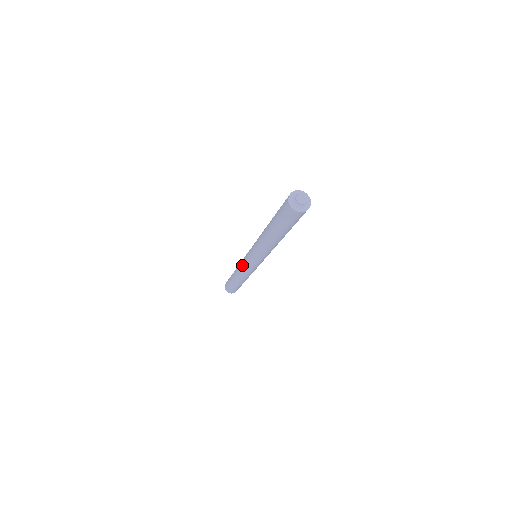
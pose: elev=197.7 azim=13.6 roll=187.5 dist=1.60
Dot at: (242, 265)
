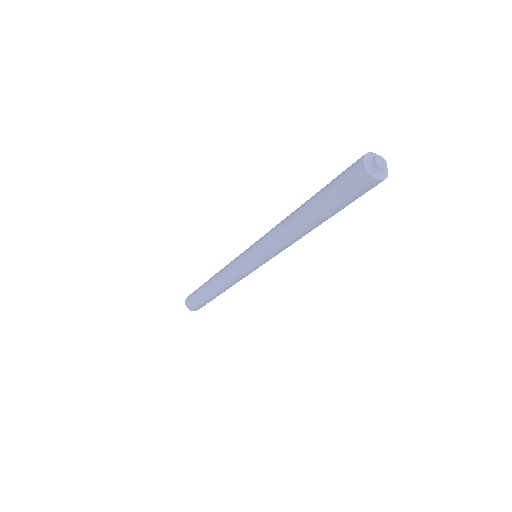
Dot at: (231, 264)
